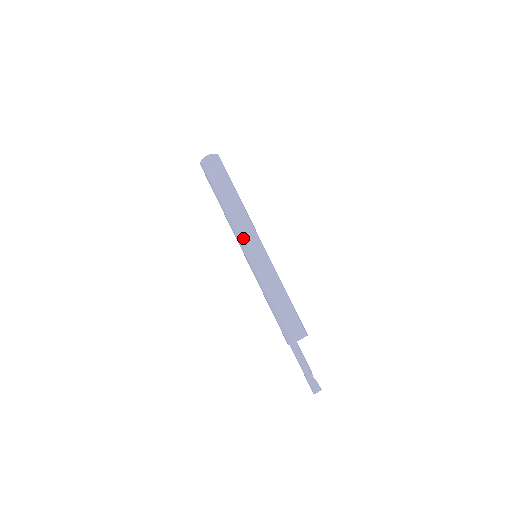
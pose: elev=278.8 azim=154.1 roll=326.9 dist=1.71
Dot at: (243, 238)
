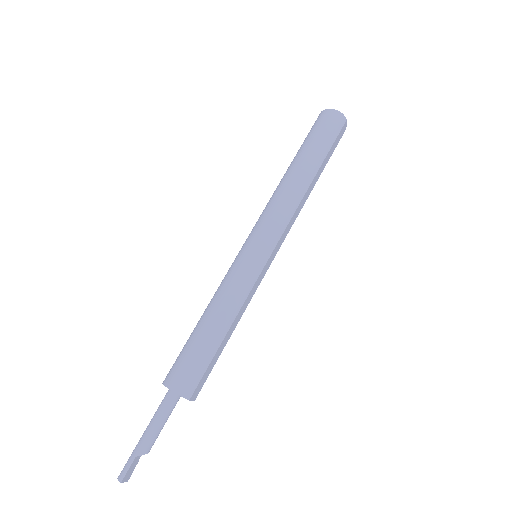
Dot at: (279, 227)
